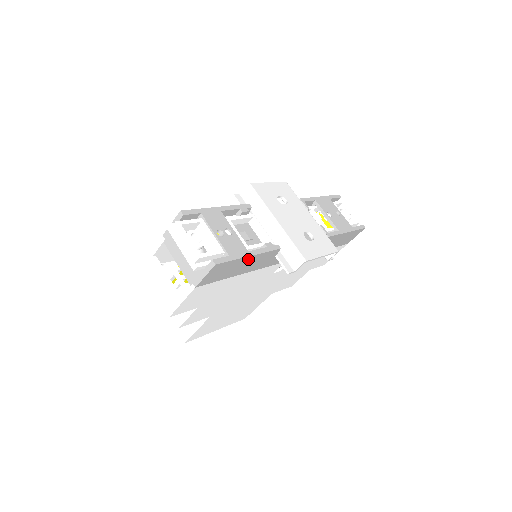
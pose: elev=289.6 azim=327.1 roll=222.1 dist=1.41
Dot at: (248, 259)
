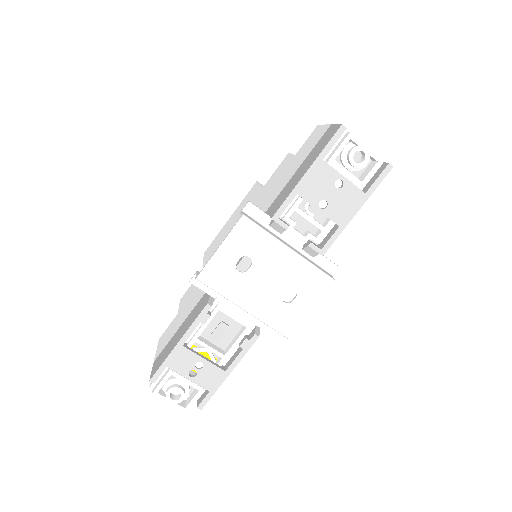
Dot at: (230, 370)
